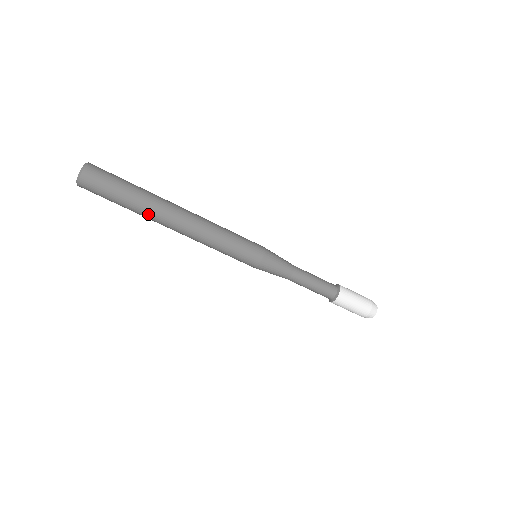
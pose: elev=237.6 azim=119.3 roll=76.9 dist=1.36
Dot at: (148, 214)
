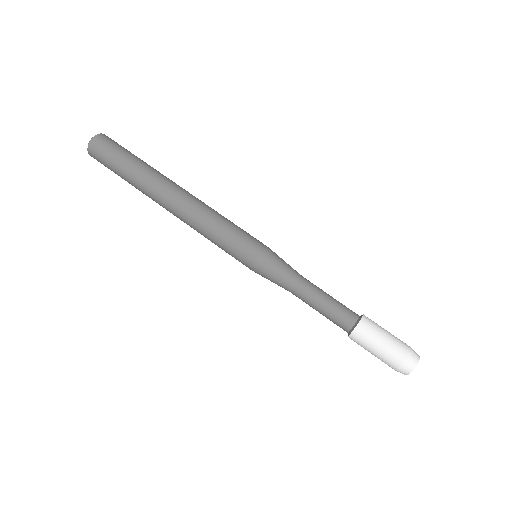
Dot at: (148, 179)
